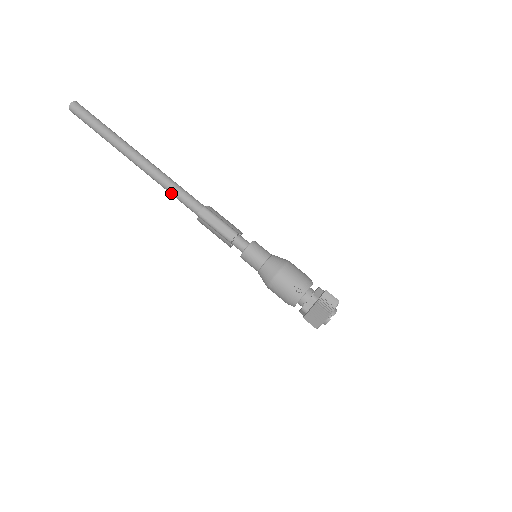
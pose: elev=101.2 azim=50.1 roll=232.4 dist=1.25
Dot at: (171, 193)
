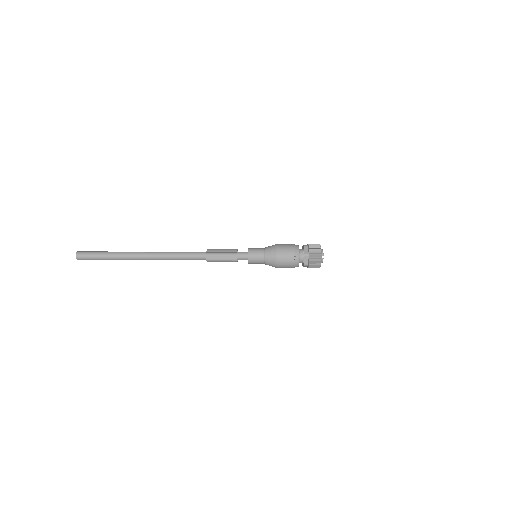
Dot at: occluded
